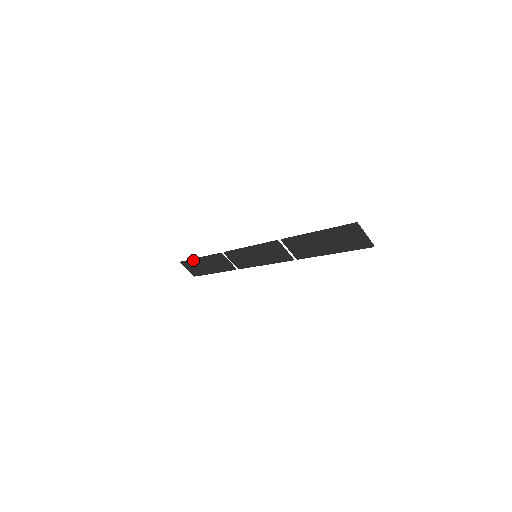
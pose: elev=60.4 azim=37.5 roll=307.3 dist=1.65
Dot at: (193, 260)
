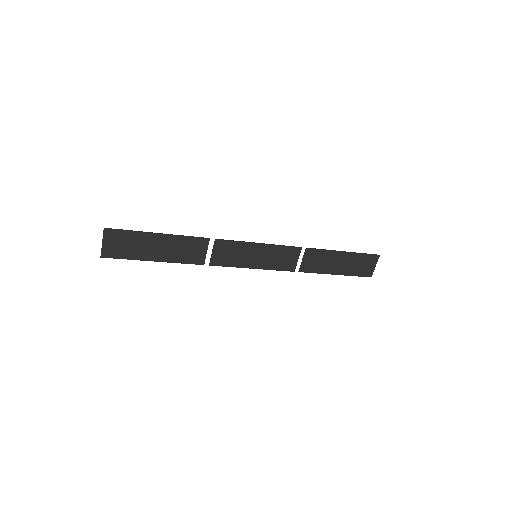
Dot at: (142, 233)
